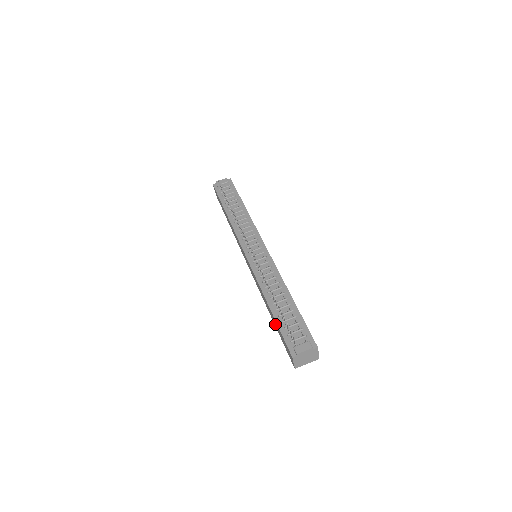
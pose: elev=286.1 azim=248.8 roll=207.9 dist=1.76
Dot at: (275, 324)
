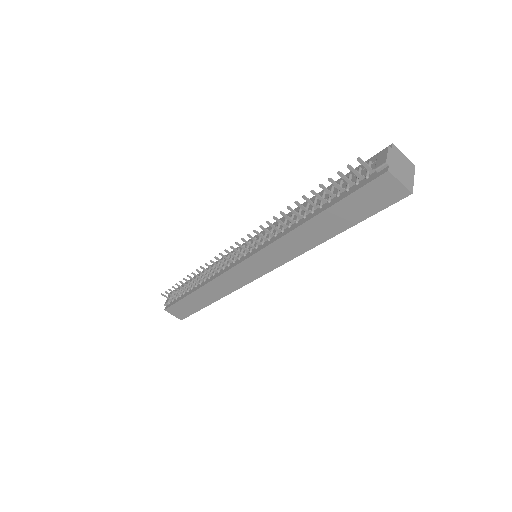
Dot at: (340, 222)
